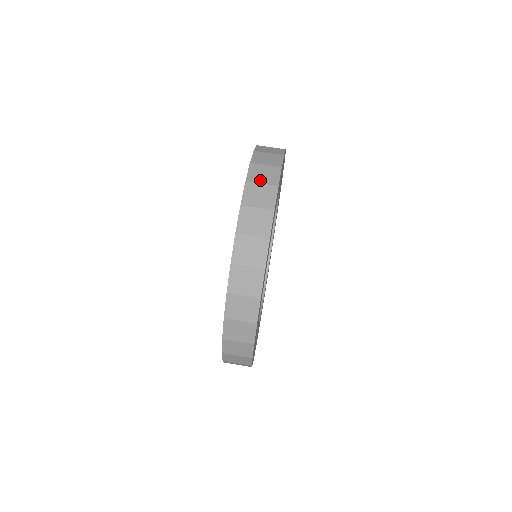
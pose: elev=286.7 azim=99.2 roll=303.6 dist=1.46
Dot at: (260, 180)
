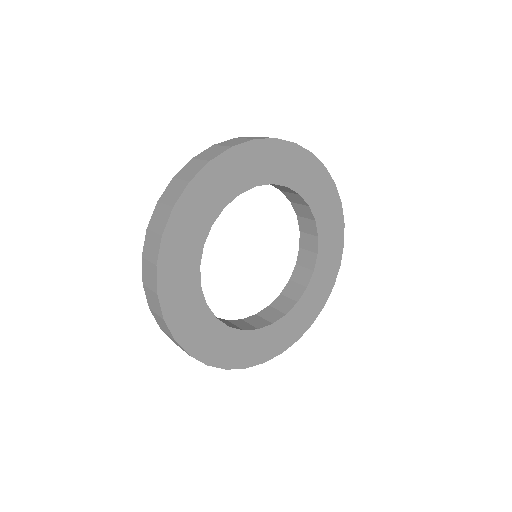
Dot at: (225, 144)
